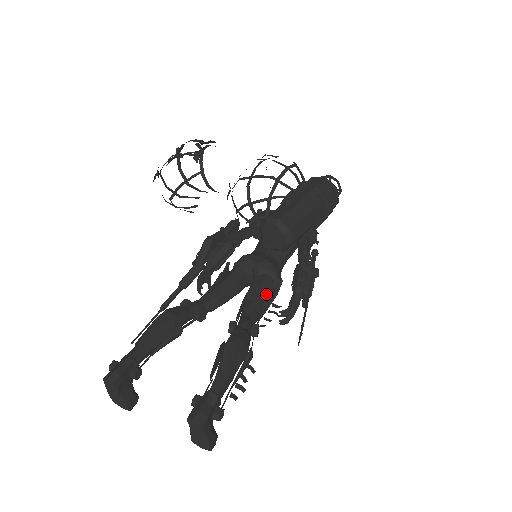
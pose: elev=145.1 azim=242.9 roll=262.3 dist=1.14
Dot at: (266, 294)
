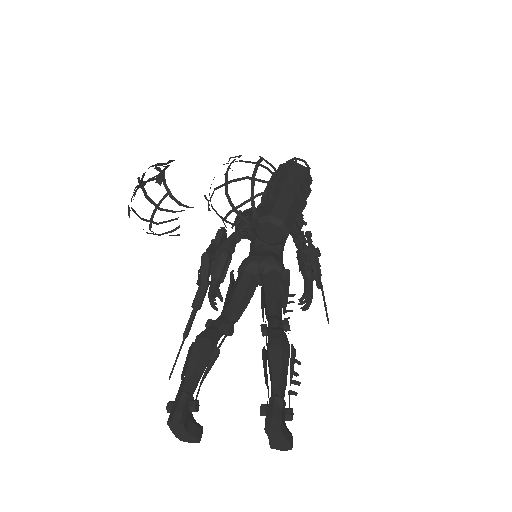
Dot at: (281, 288)
